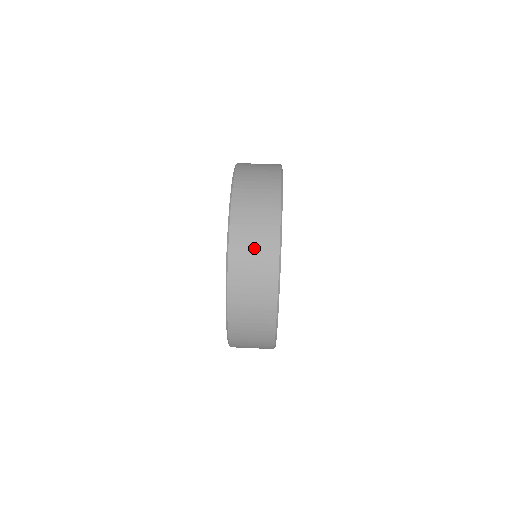
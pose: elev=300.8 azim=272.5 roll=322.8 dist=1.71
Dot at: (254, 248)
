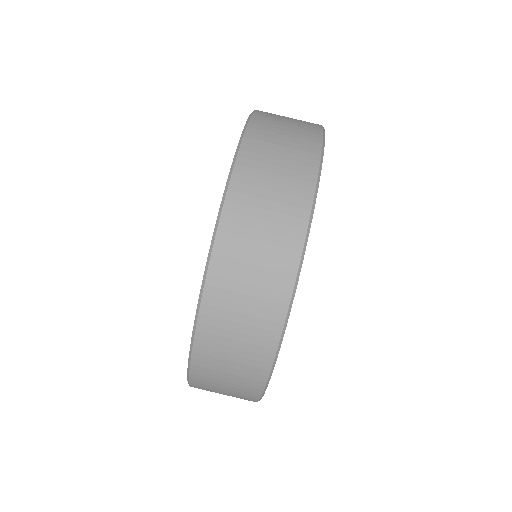
Dot at: (231, 360)
